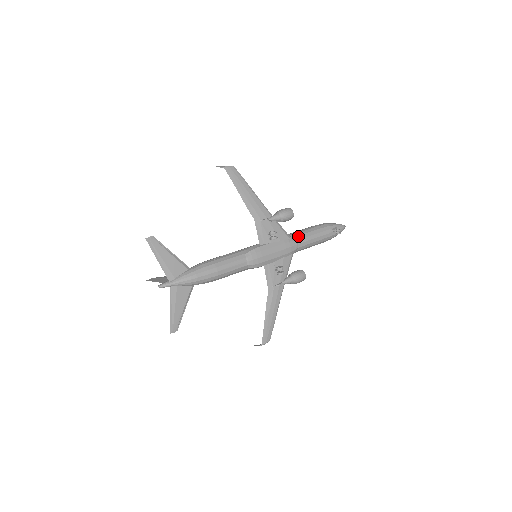
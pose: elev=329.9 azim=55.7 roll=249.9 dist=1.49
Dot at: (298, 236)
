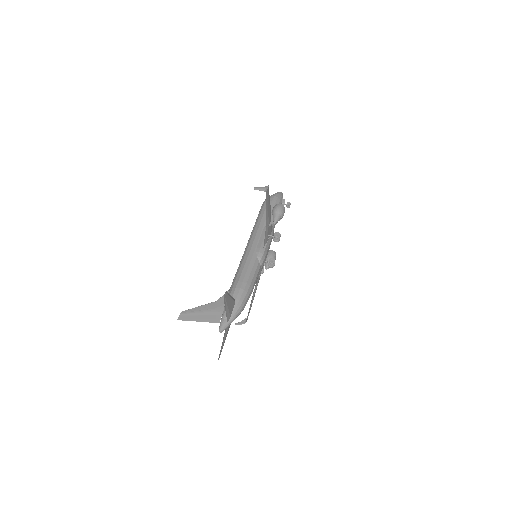
Dot at: occluded
